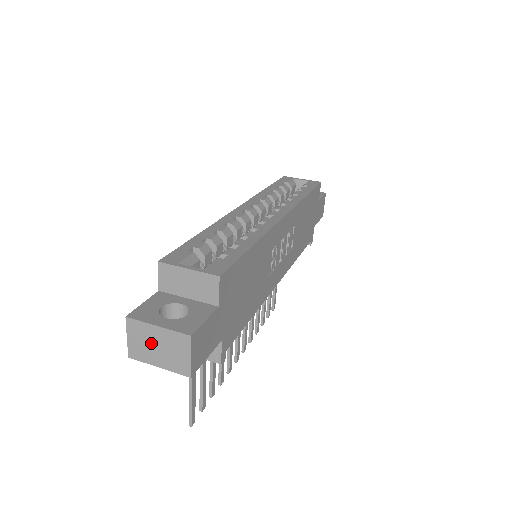
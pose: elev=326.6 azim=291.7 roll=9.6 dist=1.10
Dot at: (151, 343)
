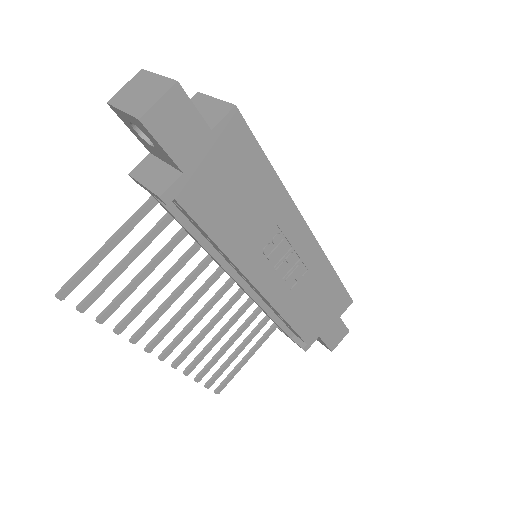
Dot at: (138, 89)
